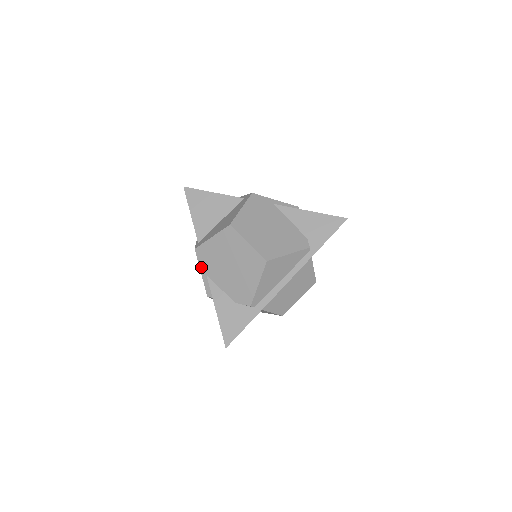
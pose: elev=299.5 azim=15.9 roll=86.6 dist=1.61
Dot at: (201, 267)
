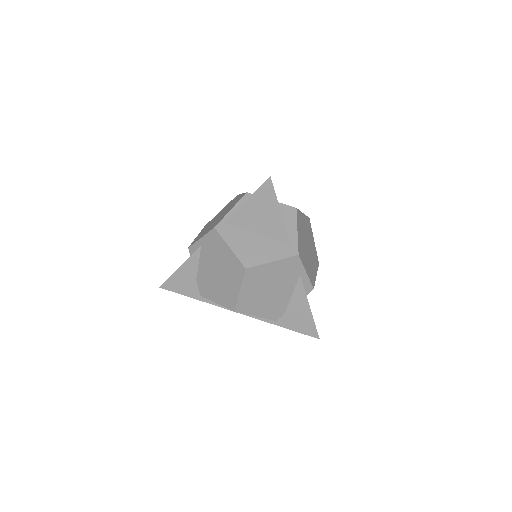
Dot at: (205, 238)
